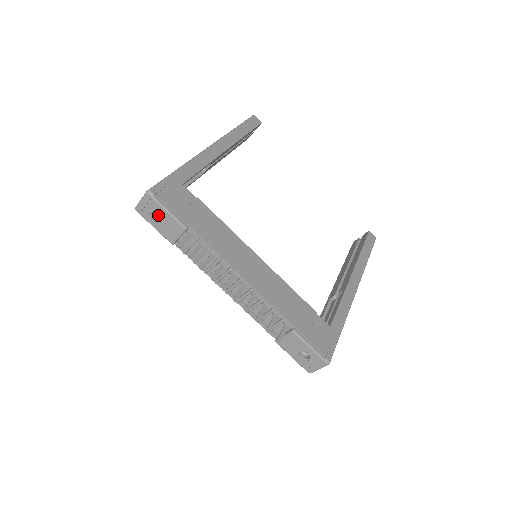
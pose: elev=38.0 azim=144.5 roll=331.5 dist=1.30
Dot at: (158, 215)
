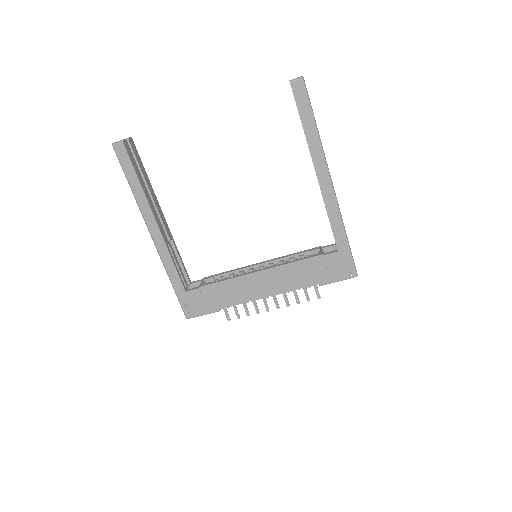
Dot at: occluded
